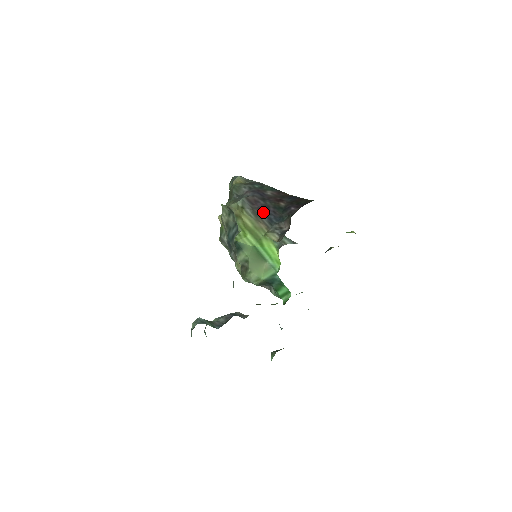
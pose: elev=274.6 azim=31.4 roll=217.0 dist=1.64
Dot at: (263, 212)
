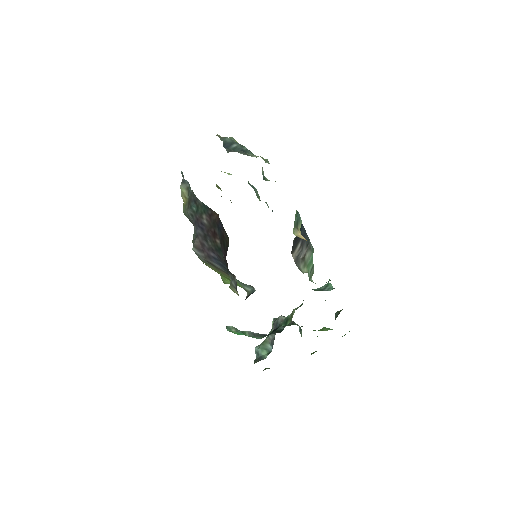
Dot at: (213, 260)
